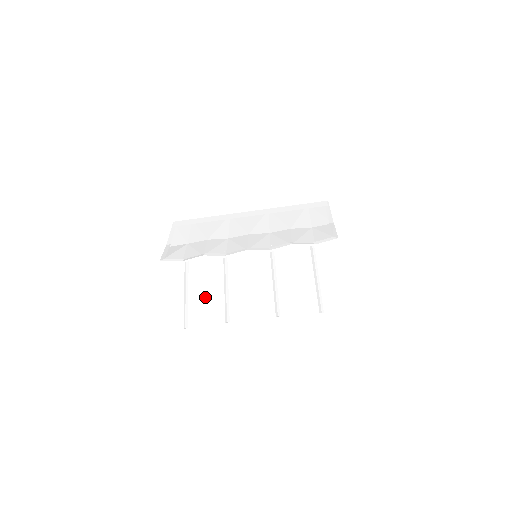
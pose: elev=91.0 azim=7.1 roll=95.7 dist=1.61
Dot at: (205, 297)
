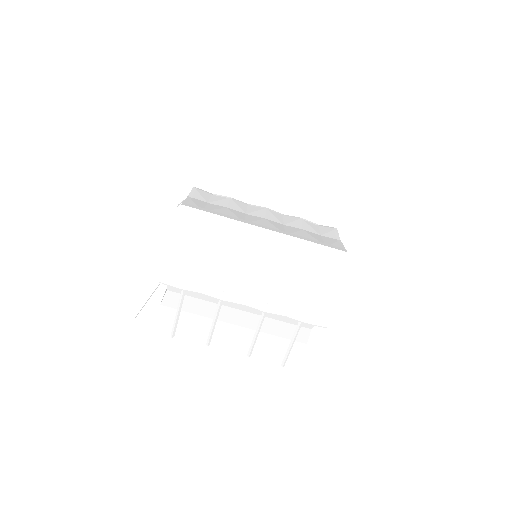
Dot at: (195, 302)
